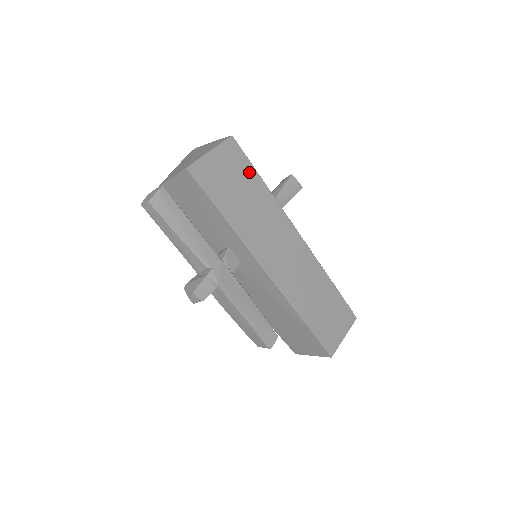
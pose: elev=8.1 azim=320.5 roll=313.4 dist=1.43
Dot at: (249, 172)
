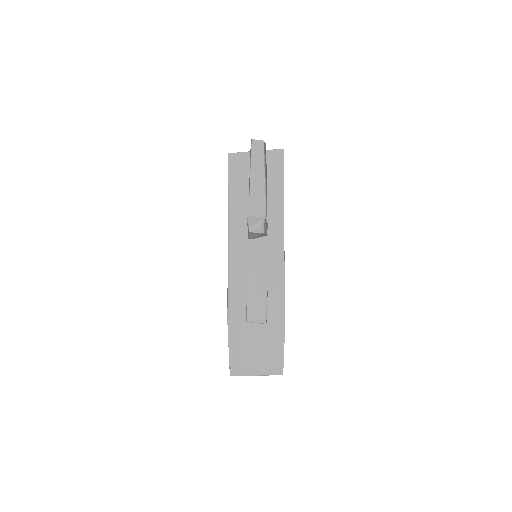
Dot at: occluded
